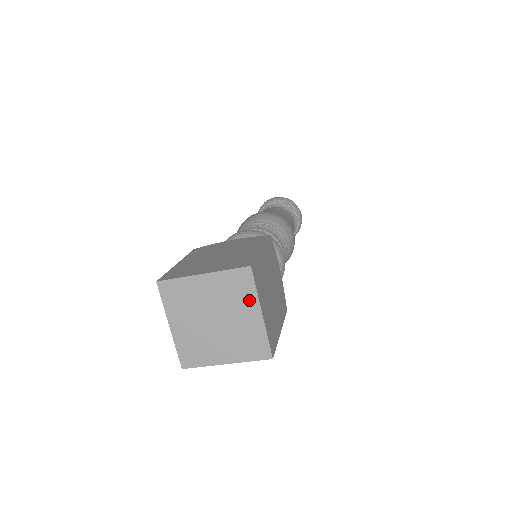
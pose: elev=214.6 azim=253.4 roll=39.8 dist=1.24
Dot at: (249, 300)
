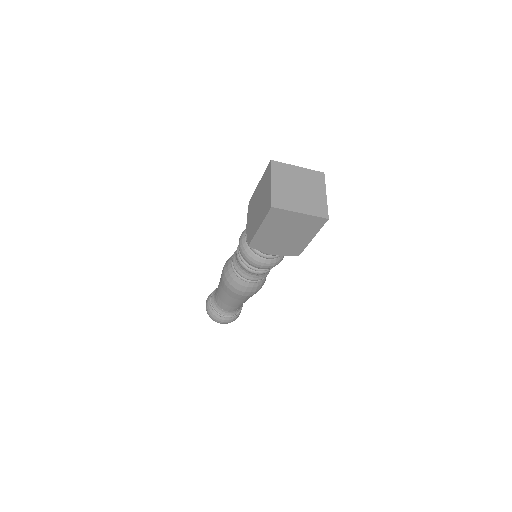
Dot at: (321, 186)
